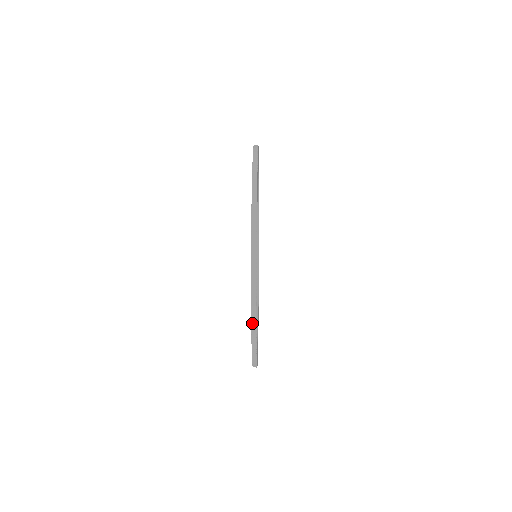
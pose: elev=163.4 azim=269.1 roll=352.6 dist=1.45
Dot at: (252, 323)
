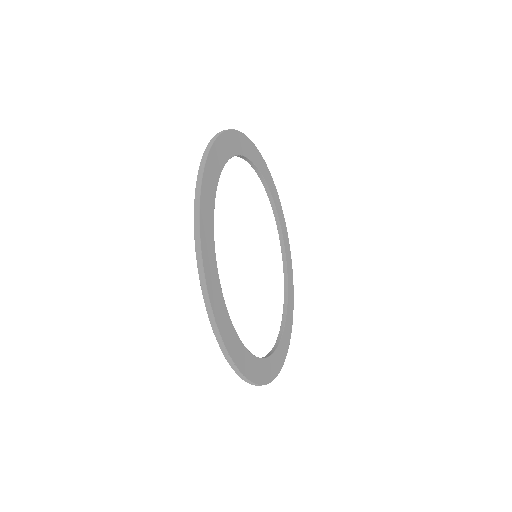
Dot at: (195, 231)
